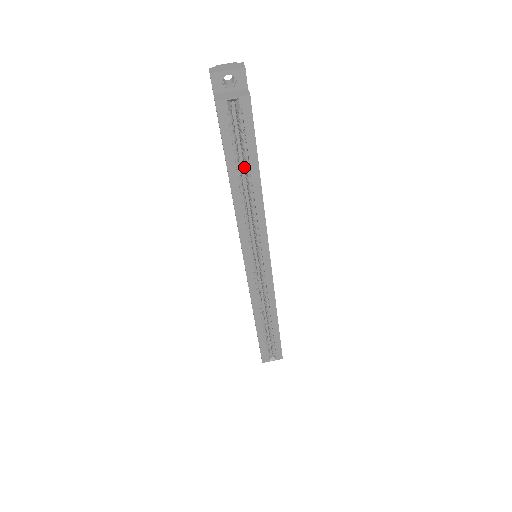
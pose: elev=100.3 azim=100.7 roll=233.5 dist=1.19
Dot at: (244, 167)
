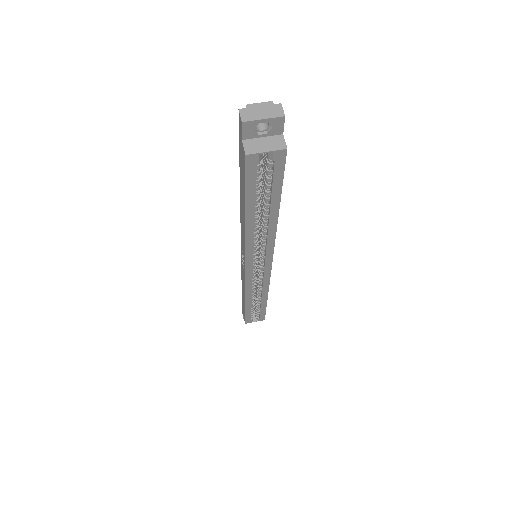
Dot at: (261, 197)
